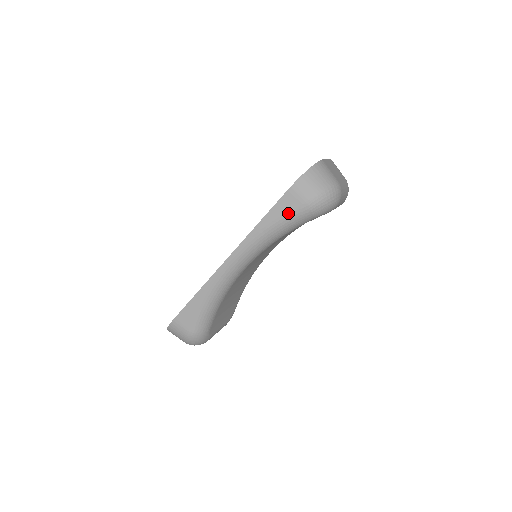
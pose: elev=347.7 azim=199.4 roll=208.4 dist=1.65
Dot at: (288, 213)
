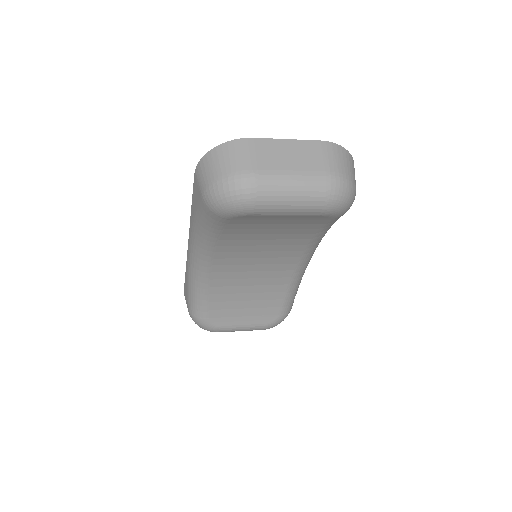
Dot at: (198, 204)
